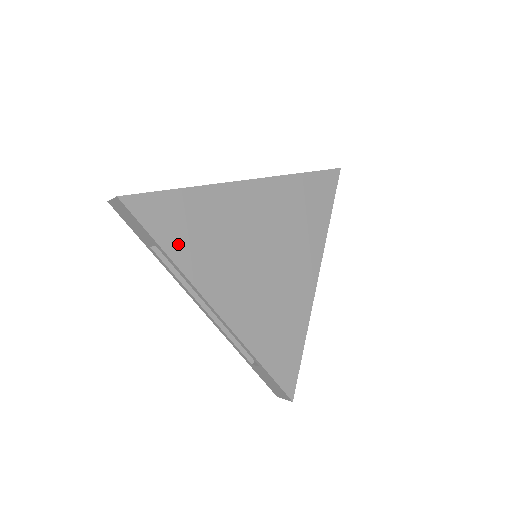
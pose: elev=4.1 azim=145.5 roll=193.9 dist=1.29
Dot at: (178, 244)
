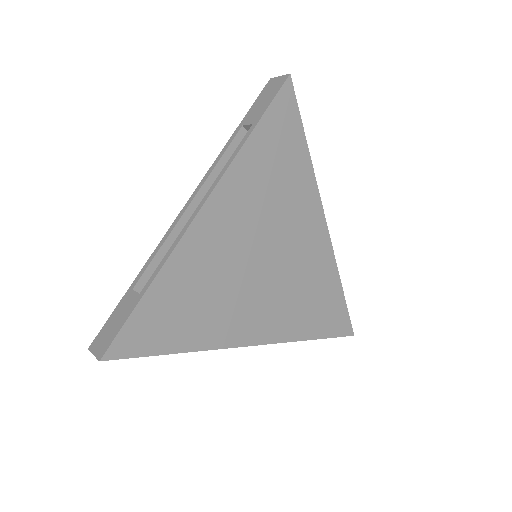
Dot at: (185, 335)
